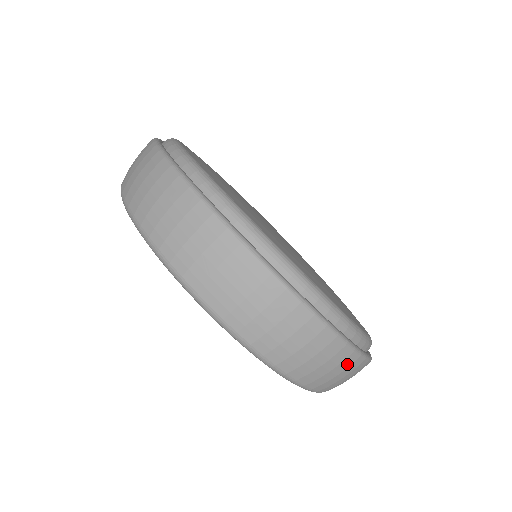
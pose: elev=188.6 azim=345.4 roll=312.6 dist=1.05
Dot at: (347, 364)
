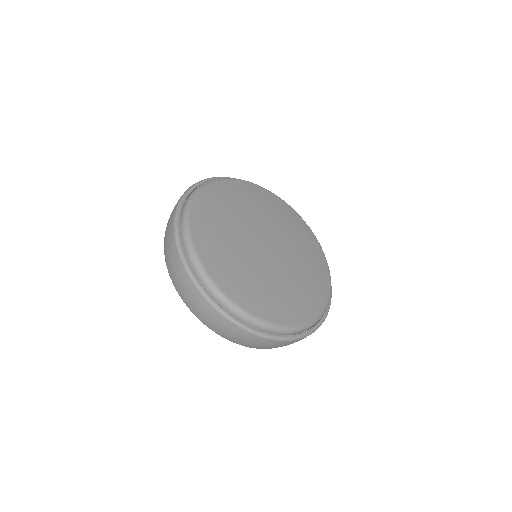
Dot at: (244, 335)
